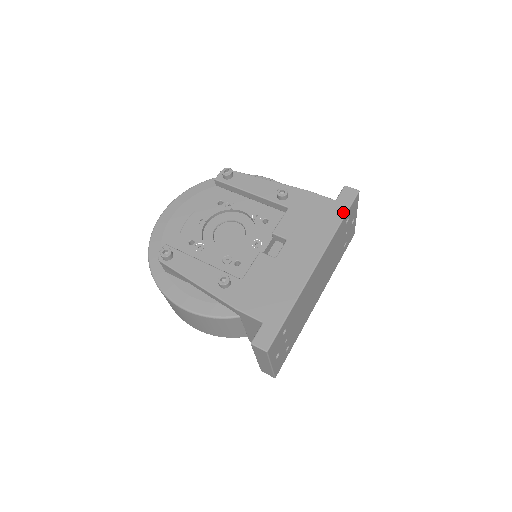
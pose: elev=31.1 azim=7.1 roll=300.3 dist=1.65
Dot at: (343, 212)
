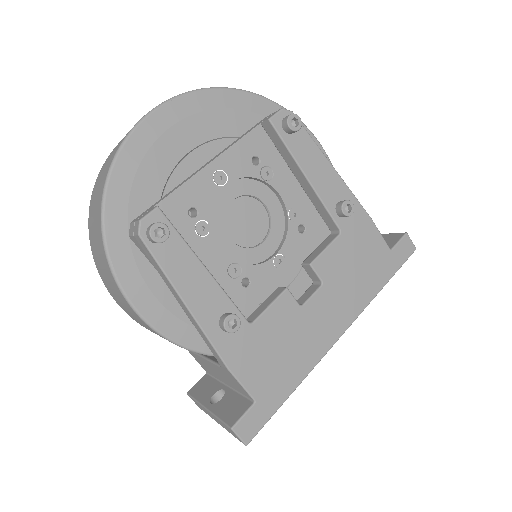
Dot at: (392, 273)
